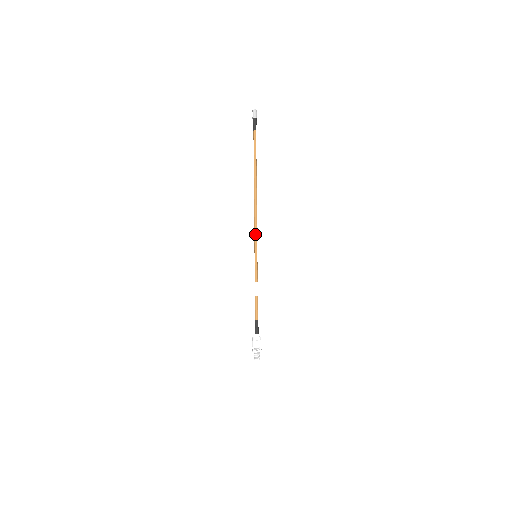
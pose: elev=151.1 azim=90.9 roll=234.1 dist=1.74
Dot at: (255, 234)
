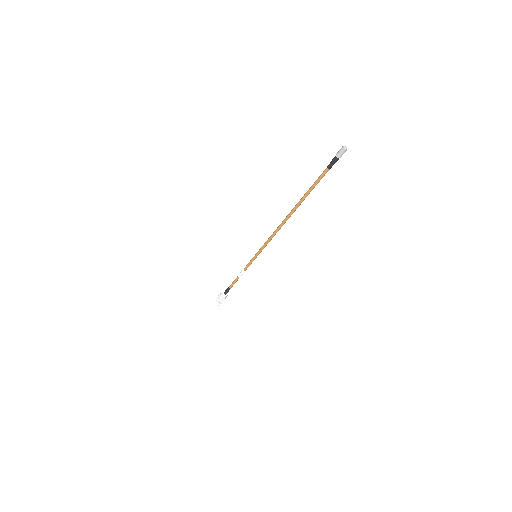
Dot at: (265, 244)
